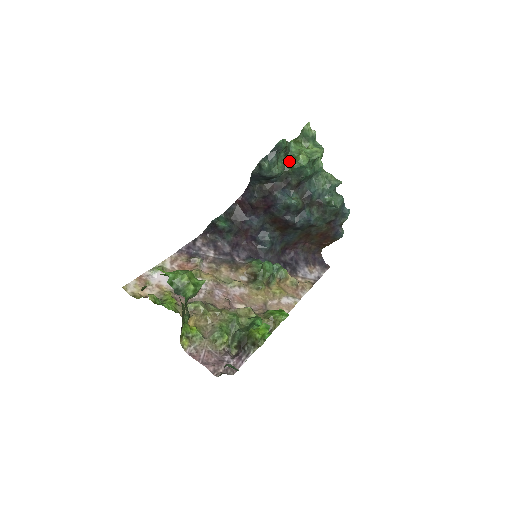
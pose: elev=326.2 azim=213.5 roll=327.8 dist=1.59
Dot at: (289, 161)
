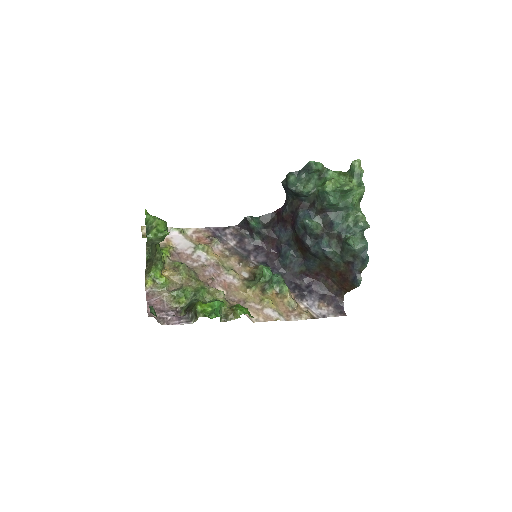
Dot at: (320, 185)
